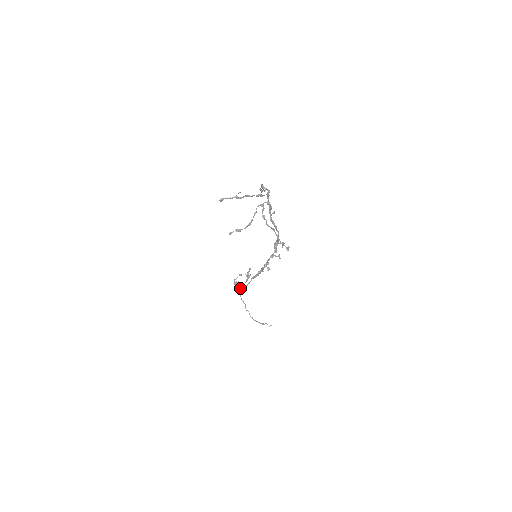
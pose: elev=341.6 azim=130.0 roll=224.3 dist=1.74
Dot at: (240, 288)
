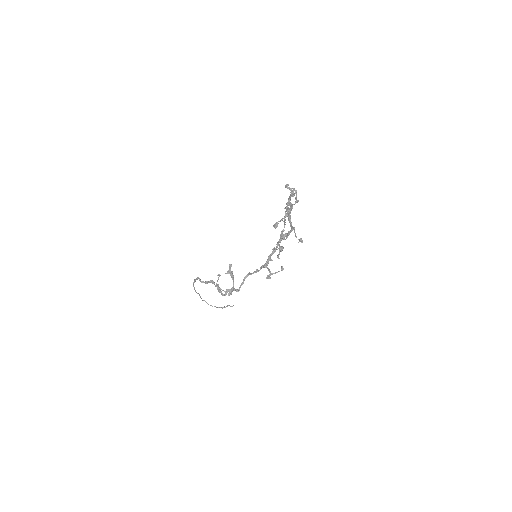
Dot at: occluded
